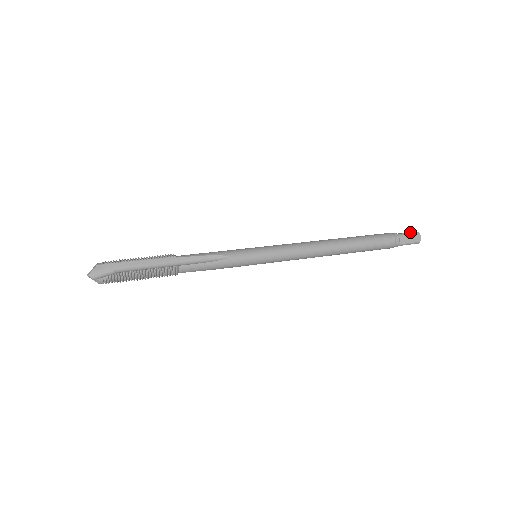
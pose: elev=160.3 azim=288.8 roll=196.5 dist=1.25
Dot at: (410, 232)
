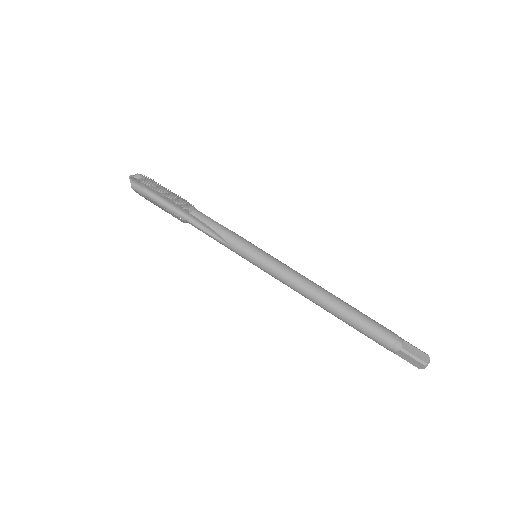
Dot at: (418, 356)
